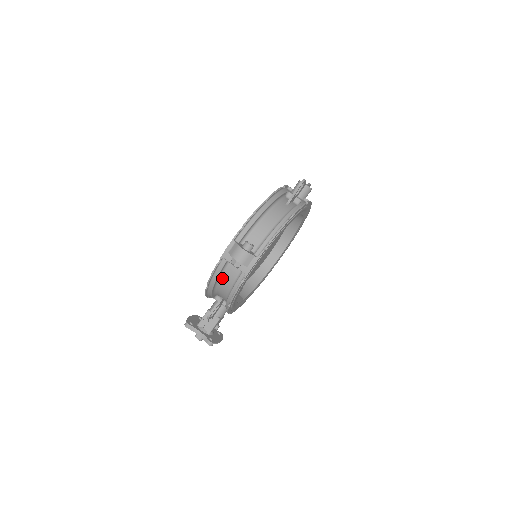
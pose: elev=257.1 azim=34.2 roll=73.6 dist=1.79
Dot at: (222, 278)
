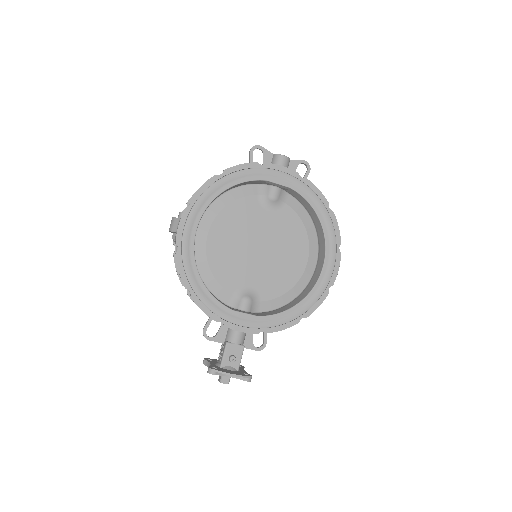
Dot at: occluded
